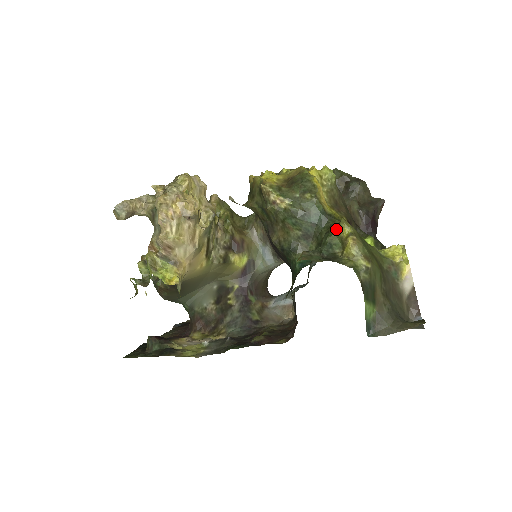
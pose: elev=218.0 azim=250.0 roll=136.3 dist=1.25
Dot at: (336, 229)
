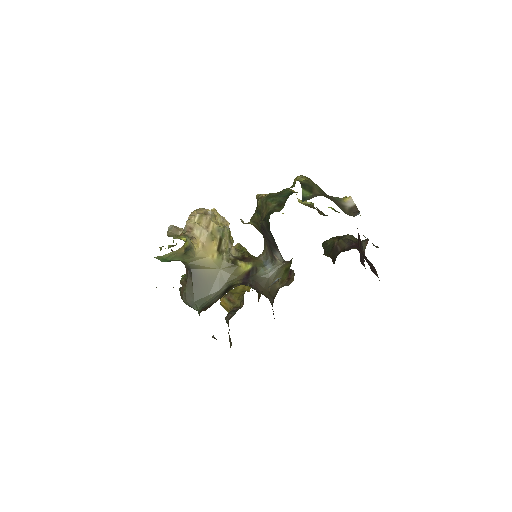
Dot at: (293, 183)
